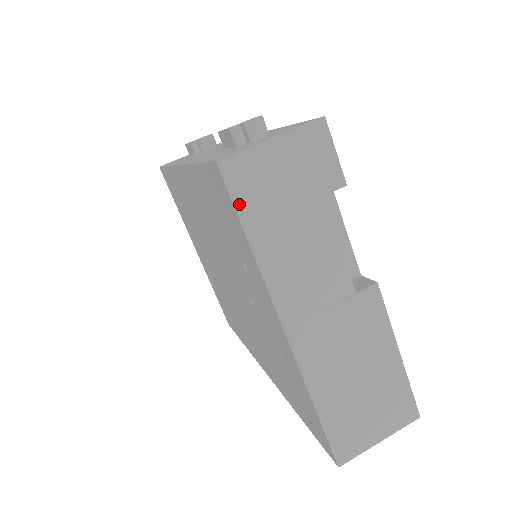
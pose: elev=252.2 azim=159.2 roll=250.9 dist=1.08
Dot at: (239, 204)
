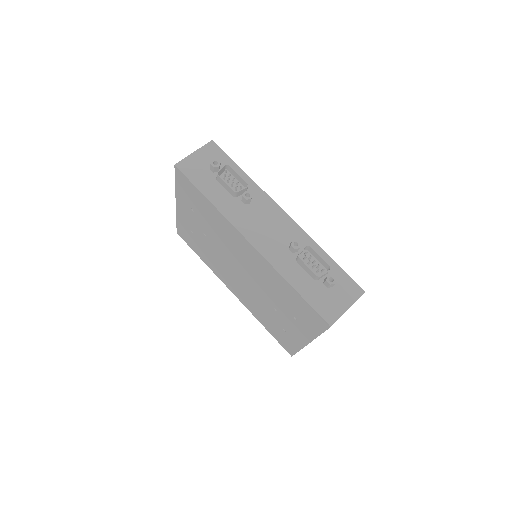
Dot at: occluded
